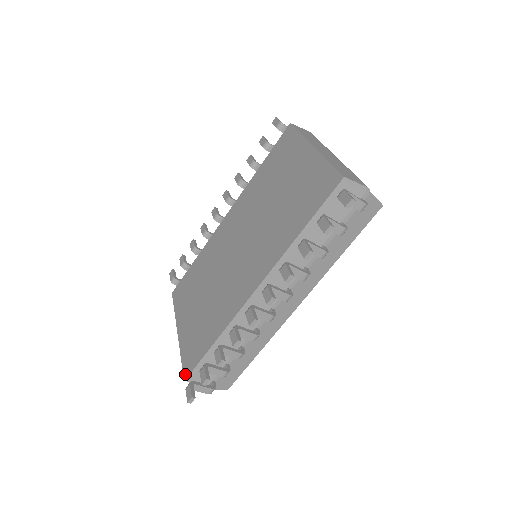
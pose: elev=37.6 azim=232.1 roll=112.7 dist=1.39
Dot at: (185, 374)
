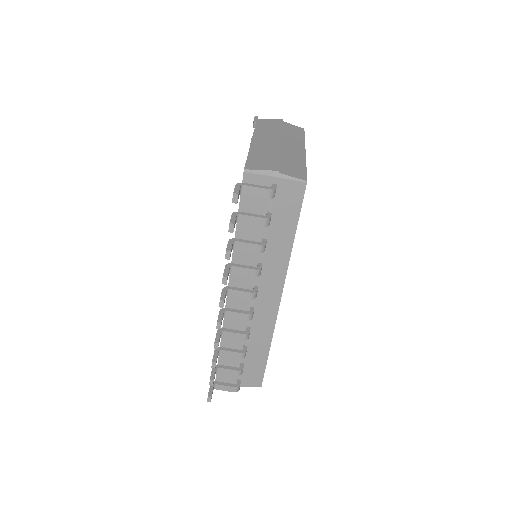
Dot at: occluded
